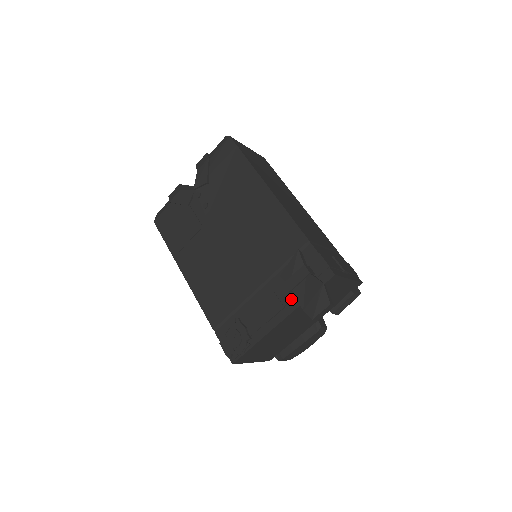
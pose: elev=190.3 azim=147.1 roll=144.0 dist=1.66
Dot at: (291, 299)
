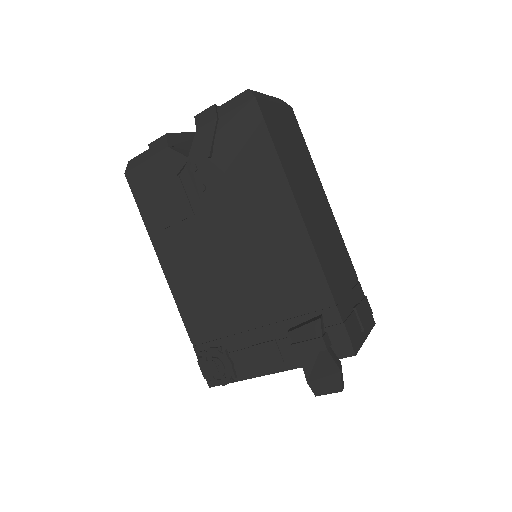
Dot at: (294, 357)
